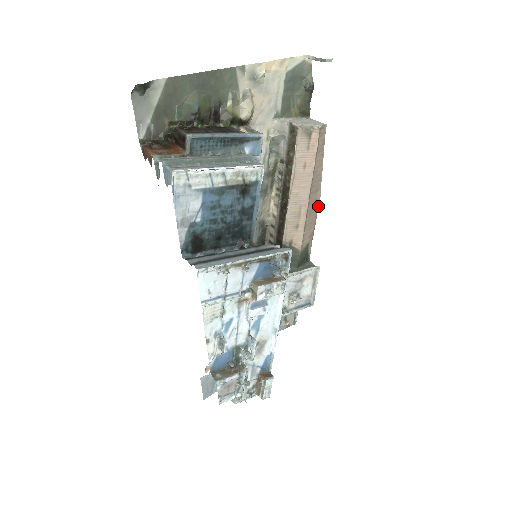
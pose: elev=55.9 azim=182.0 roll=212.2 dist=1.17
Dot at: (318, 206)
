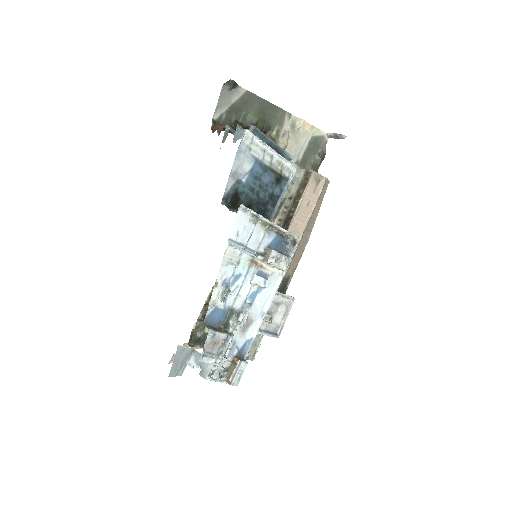
Dot at: (305, 246)
